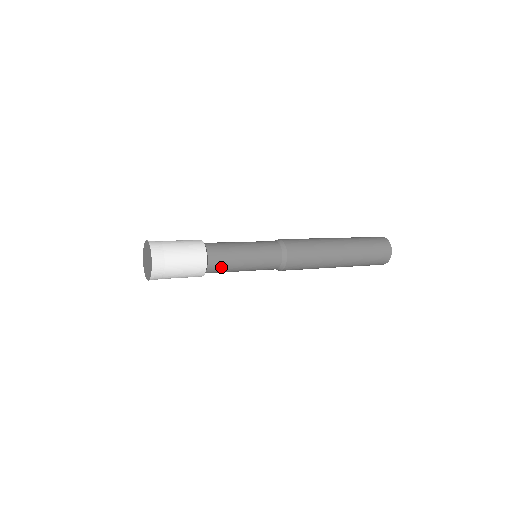
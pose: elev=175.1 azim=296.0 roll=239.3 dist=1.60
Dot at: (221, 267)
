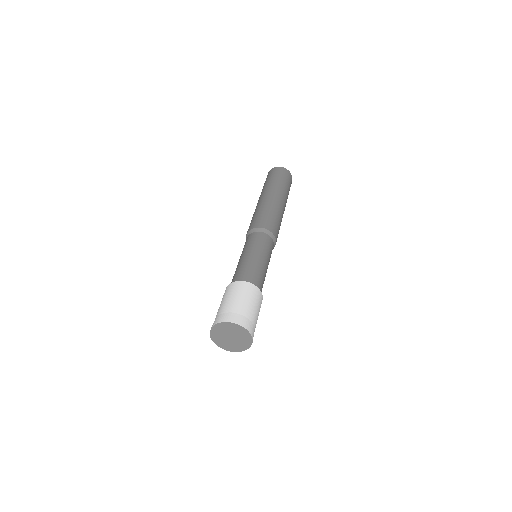
Dot at: occluded
